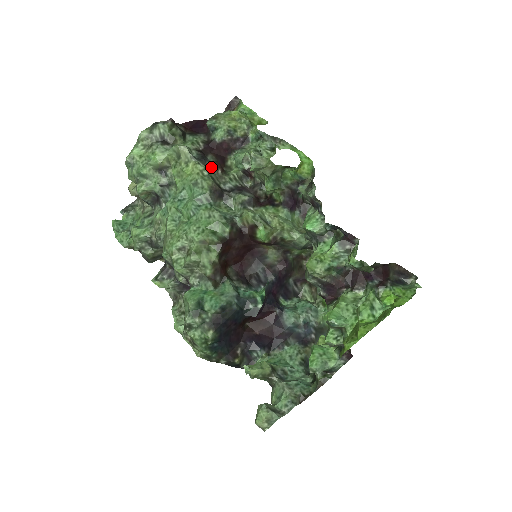
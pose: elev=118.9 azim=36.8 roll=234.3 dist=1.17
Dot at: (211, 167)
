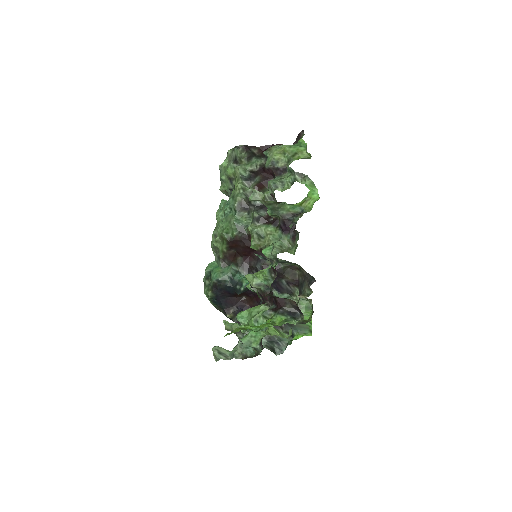
Dot at: (252, 186)
